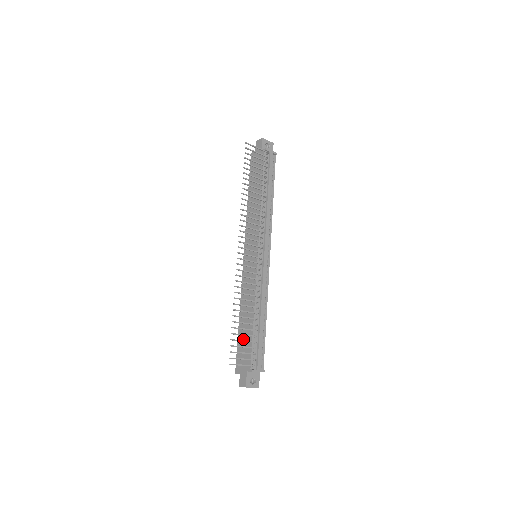
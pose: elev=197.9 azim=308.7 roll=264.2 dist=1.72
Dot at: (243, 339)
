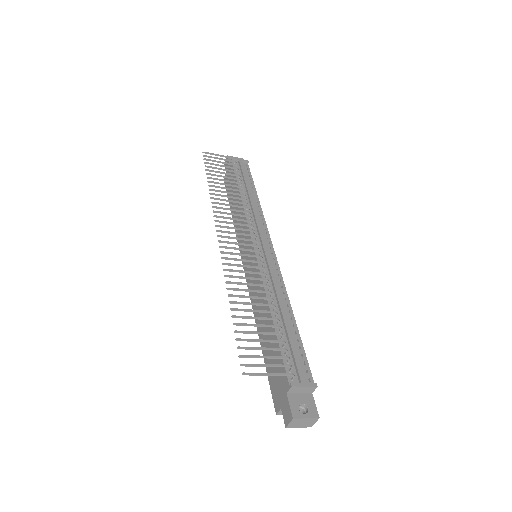
Dot at: occluded
